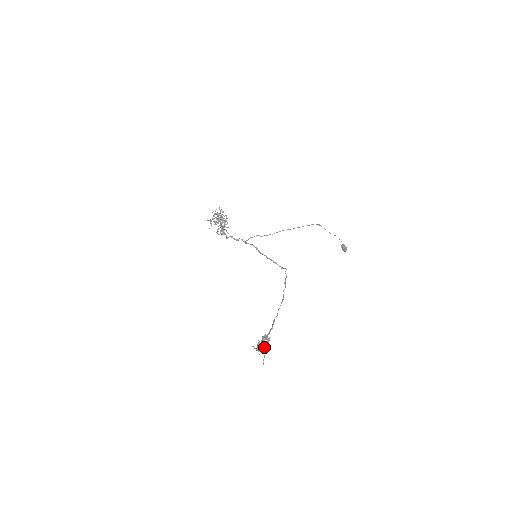
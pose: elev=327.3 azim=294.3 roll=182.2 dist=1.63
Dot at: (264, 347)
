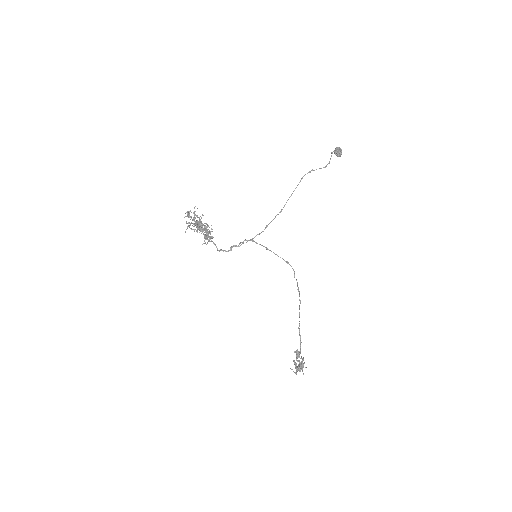
Dot at: (301, 369)
